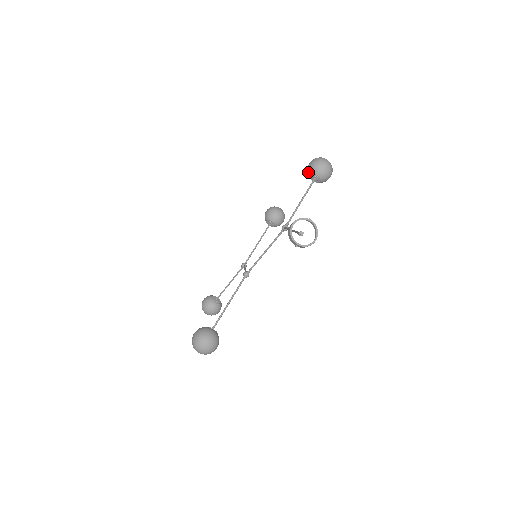
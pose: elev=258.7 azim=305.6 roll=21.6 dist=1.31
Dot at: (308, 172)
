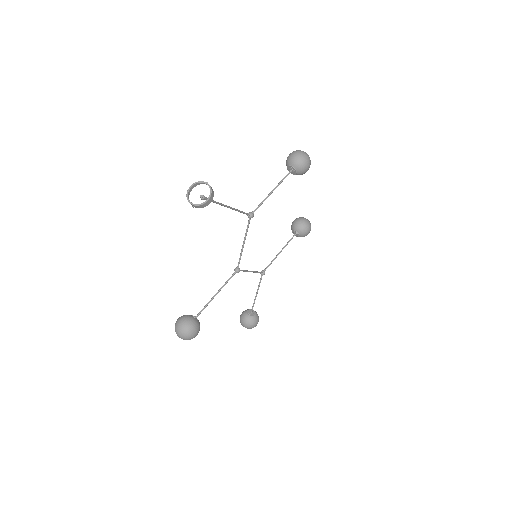
Dot at: occluded
